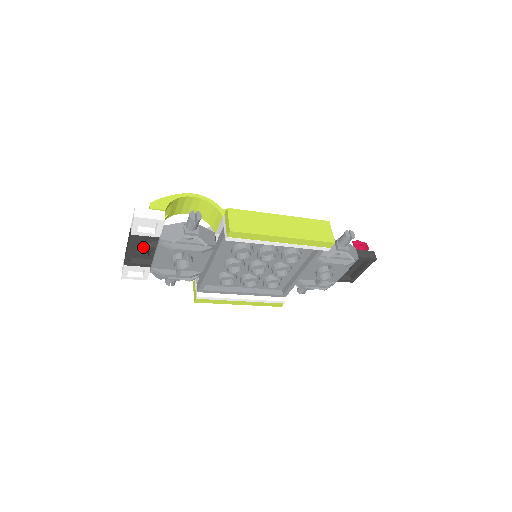
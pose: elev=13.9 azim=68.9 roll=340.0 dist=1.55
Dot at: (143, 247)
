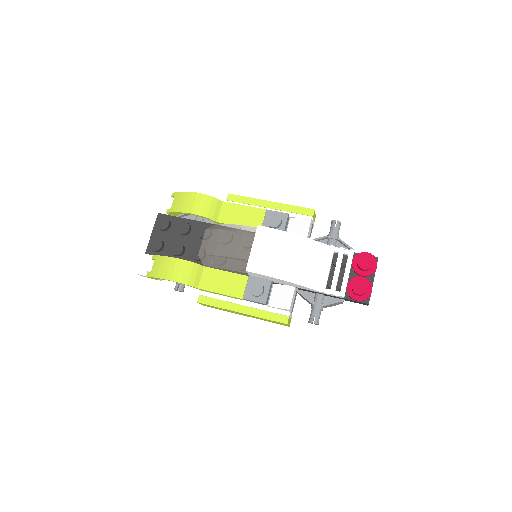
Dot at: (164, 235)
